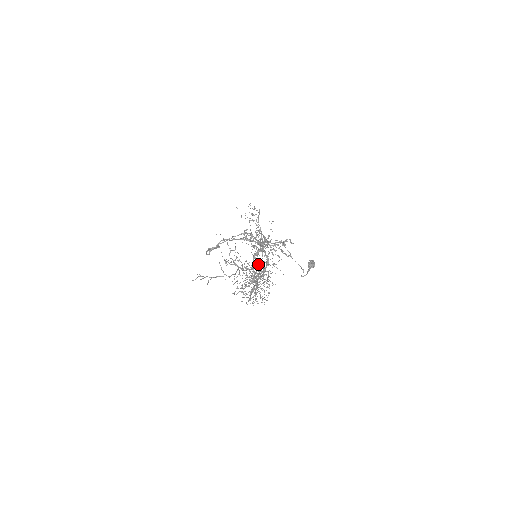
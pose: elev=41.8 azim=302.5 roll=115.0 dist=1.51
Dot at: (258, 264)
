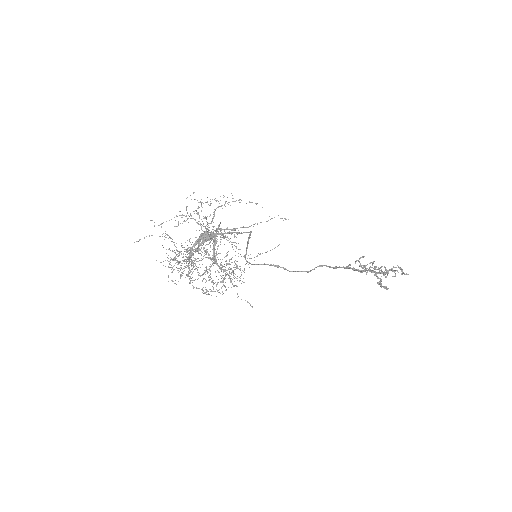
Dot at: (247, 262)
